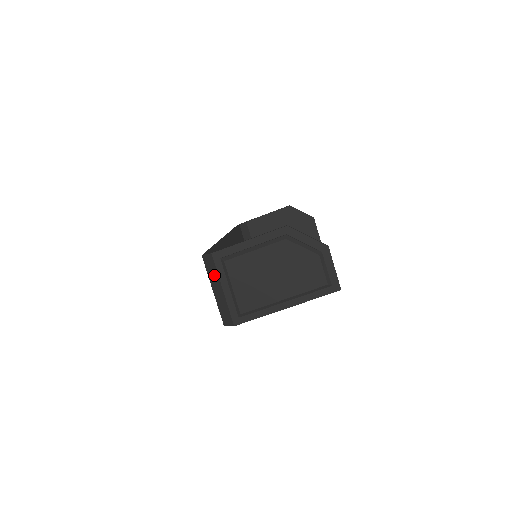
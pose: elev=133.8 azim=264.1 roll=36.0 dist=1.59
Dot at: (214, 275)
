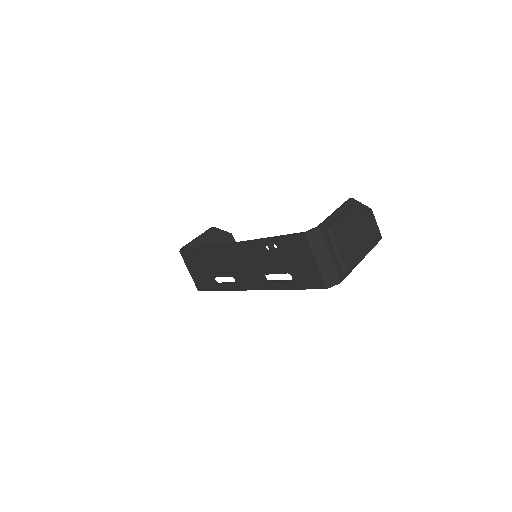
Dot at: (320, 245)
